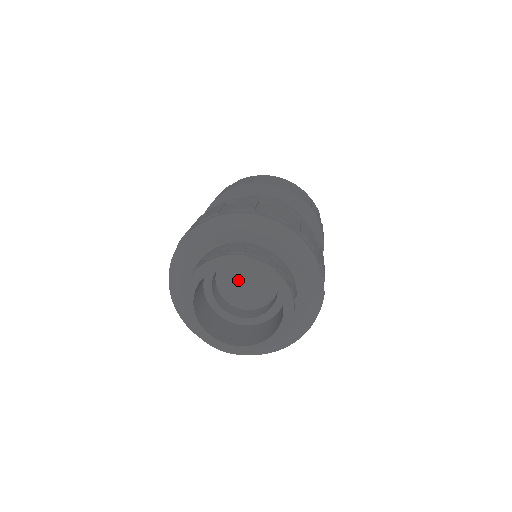
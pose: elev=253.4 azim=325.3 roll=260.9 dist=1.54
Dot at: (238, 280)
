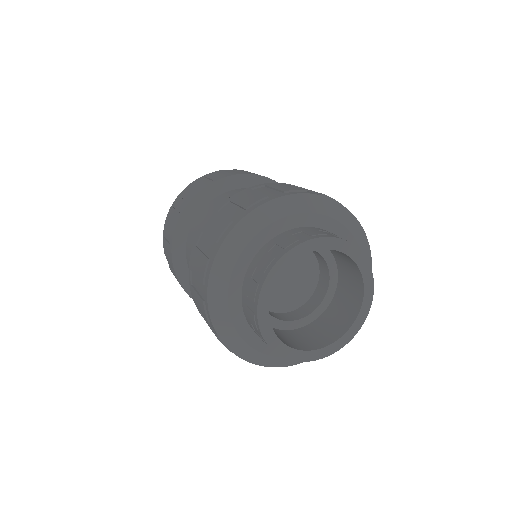
Dot at: (277, 282)
